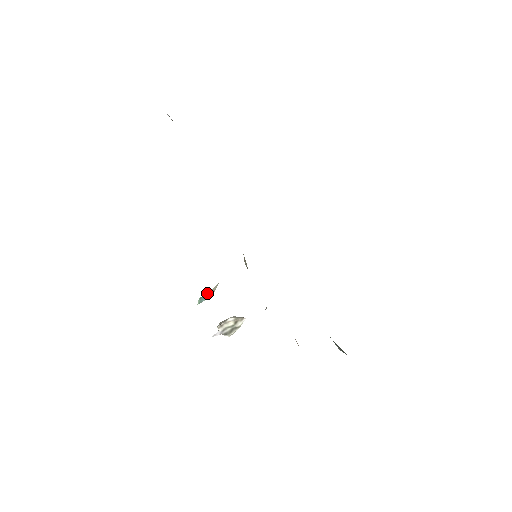
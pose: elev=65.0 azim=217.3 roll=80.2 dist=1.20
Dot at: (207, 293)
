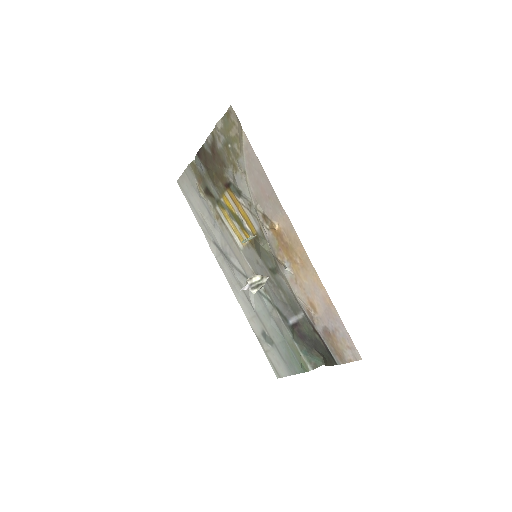
Dot at: occluded
